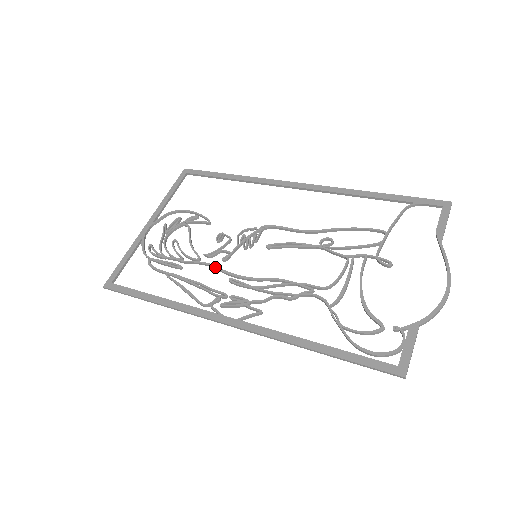
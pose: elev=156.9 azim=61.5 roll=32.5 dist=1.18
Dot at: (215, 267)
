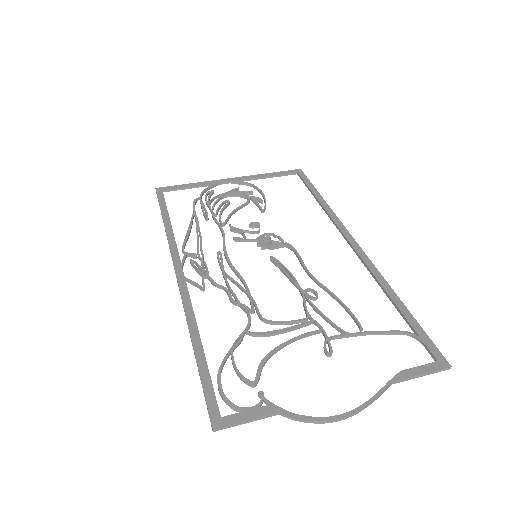
Dot at: (223, 237)
